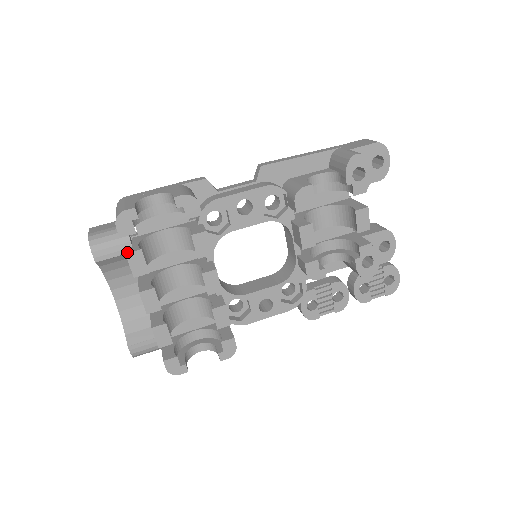
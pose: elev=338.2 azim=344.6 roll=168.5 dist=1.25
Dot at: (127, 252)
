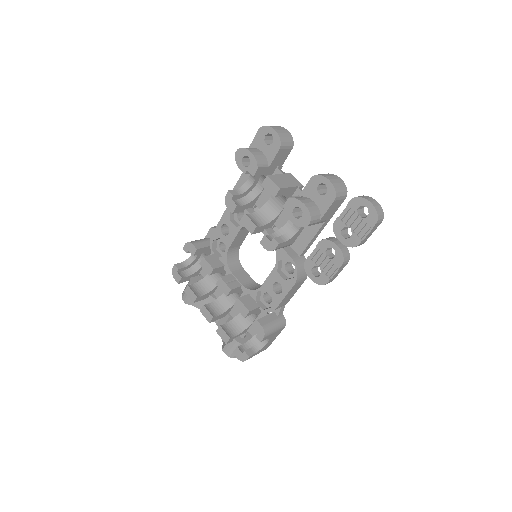
Dot at: (185, 290)
